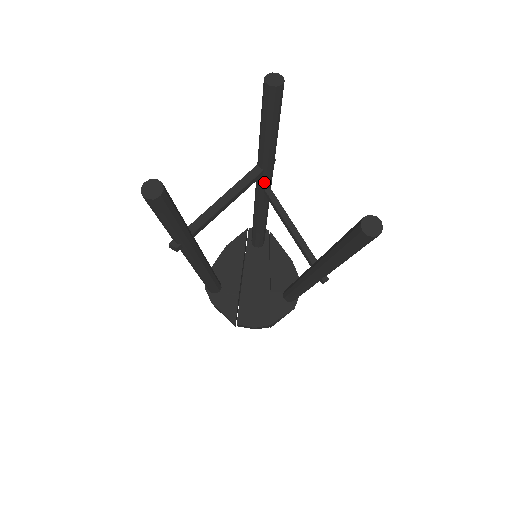
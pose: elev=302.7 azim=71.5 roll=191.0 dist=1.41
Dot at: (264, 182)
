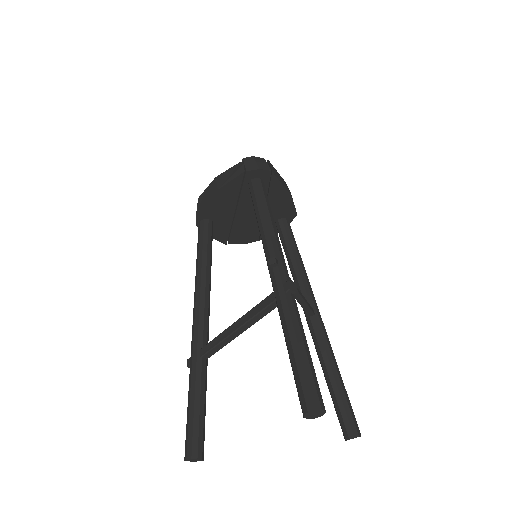
Dot at: occluded
